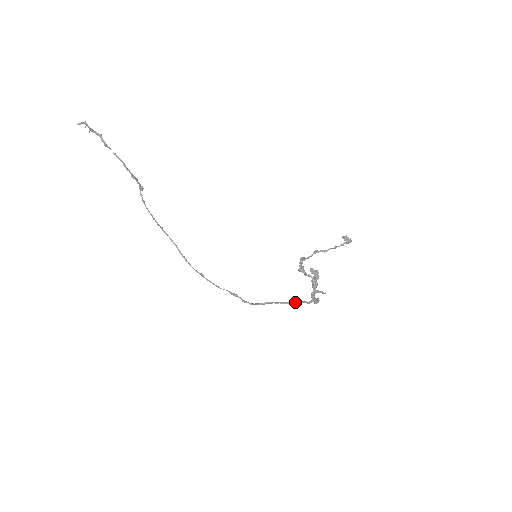
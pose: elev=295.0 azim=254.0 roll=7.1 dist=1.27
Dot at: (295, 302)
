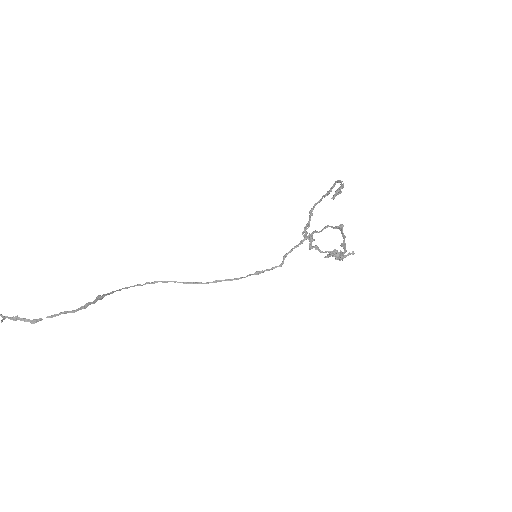
Dot at: (318, 232)
